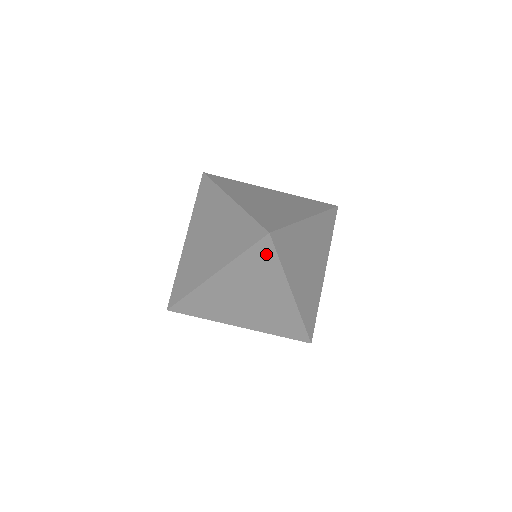
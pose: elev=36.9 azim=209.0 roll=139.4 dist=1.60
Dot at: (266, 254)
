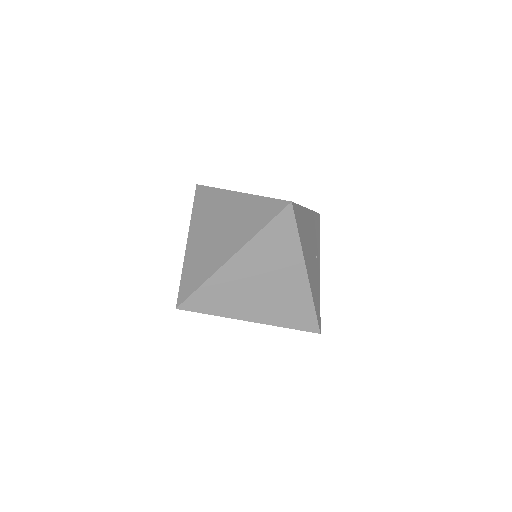
Dot at: occluded
